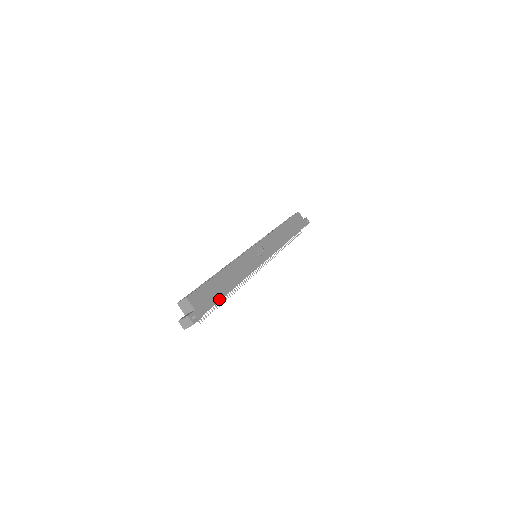
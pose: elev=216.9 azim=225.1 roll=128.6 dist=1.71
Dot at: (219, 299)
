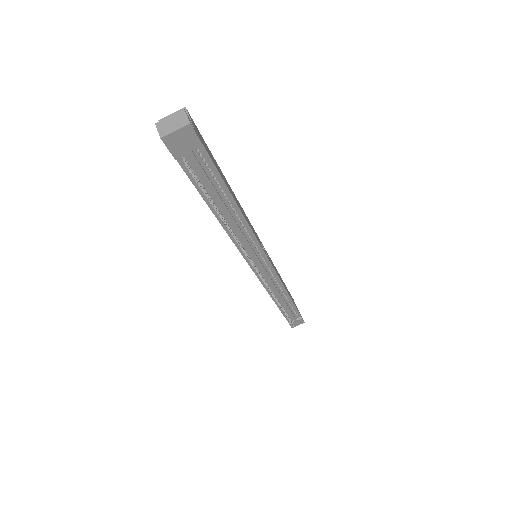
Dot at: (223, 180)
